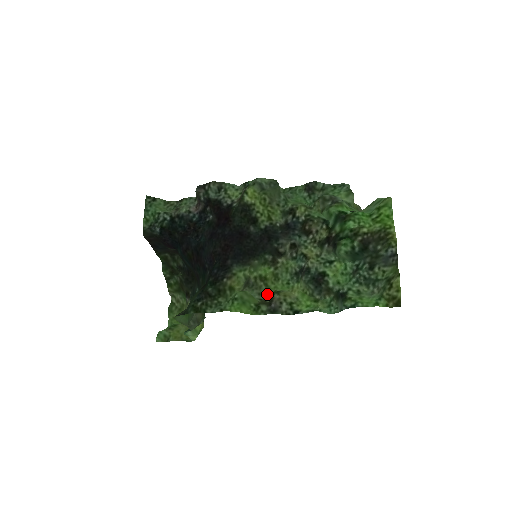
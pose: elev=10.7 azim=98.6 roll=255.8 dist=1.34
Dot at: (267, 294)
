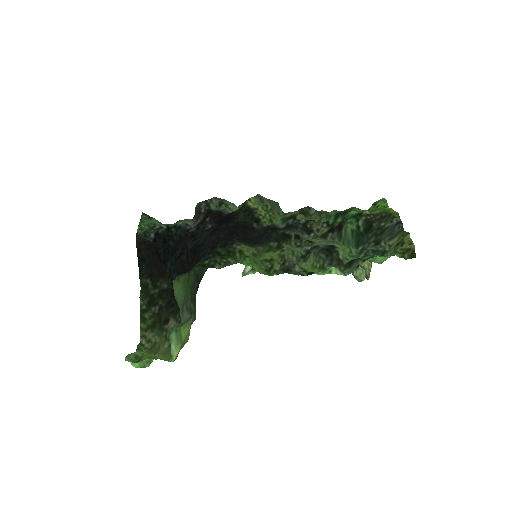
Dot at: occluded
